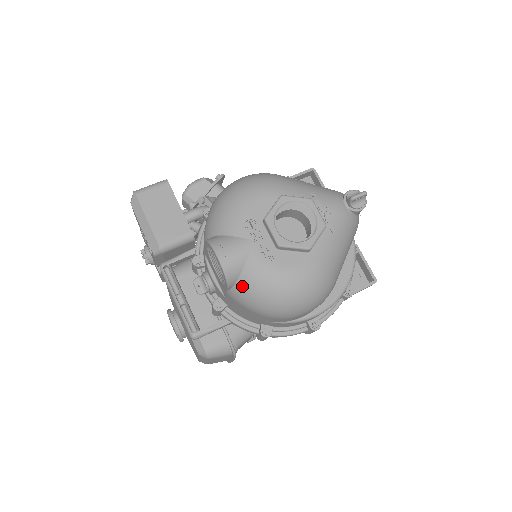
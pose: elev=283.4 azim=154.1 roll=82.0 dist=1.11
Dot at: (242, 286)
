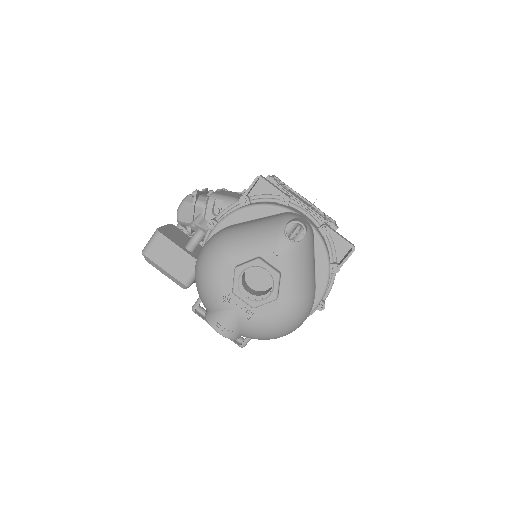
Dot at: (246, 336)
